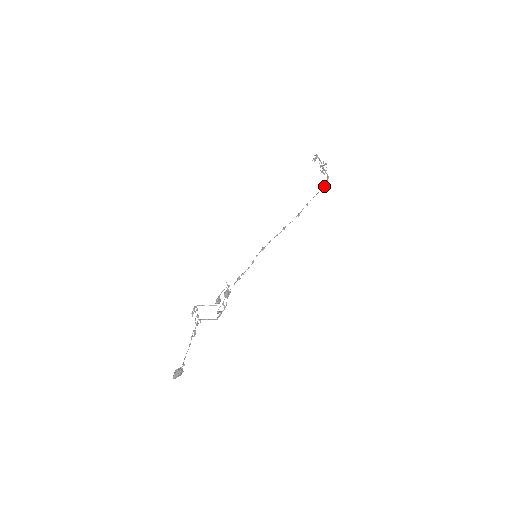
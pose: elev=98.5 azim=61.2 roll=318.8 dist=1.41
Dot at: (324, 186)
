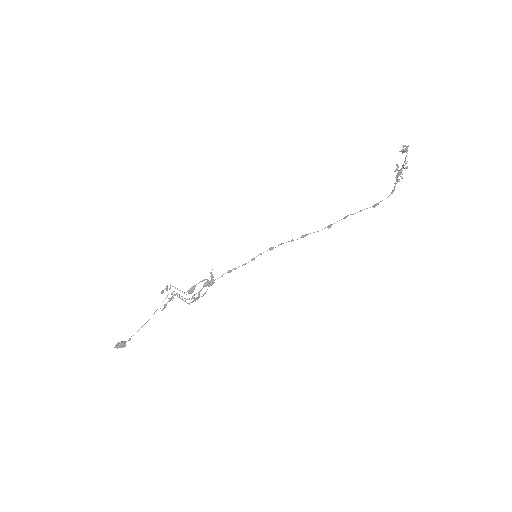
Dot at: occluded
